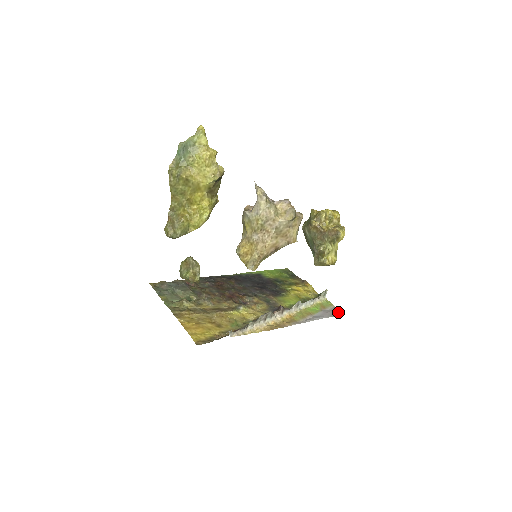
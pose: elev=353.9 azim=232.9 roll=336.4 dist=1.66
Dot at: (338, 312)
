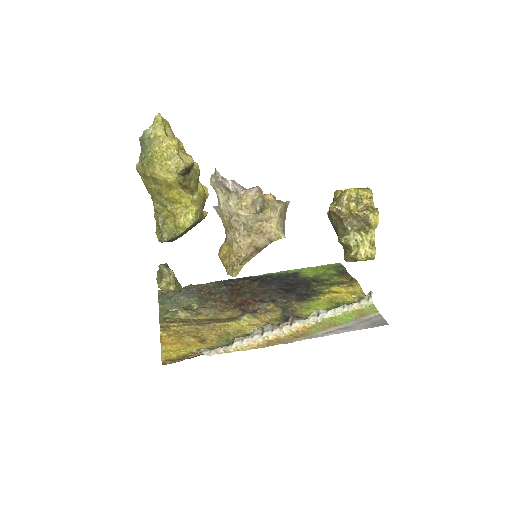
Dot at: (380, 322)
